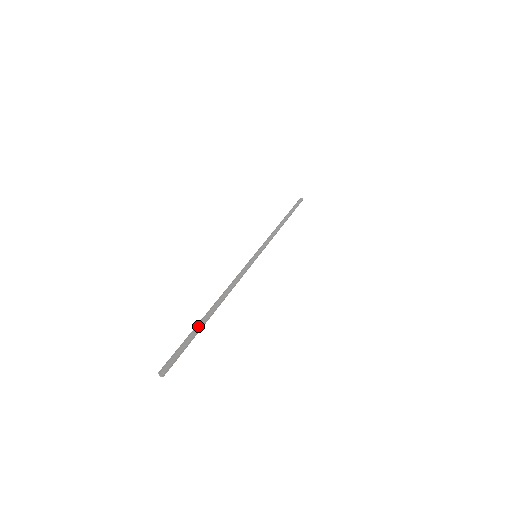
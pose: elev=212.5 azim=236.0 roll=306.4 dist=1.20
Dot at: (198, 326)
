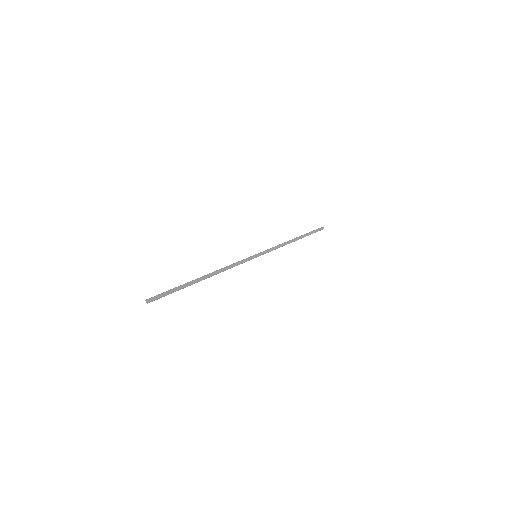
Dot at: (184, 284)
